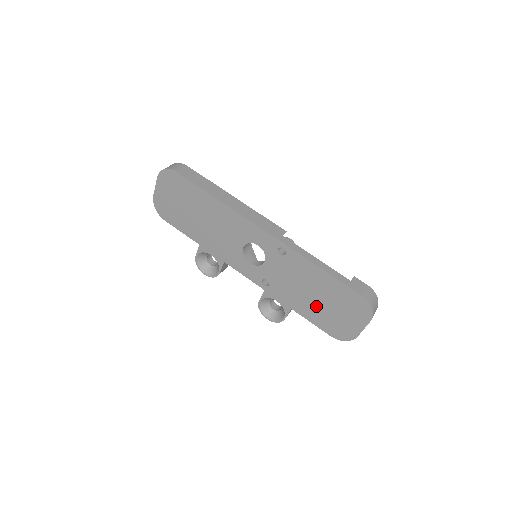
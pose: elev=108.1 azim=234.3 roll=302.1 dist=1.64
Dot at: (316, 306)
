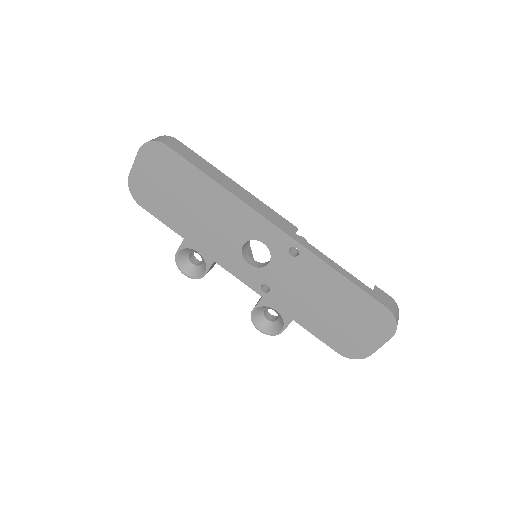
Dot at: (326, 318)
